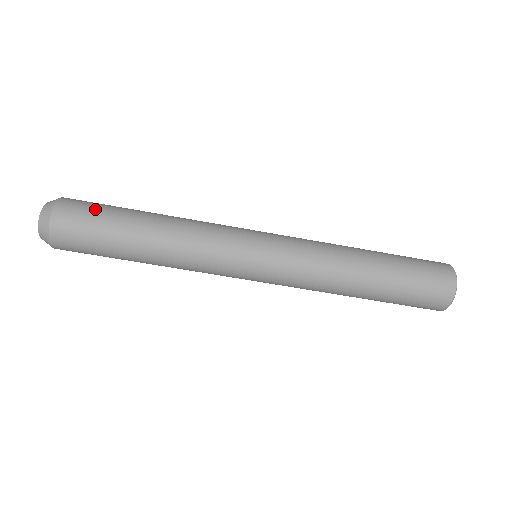
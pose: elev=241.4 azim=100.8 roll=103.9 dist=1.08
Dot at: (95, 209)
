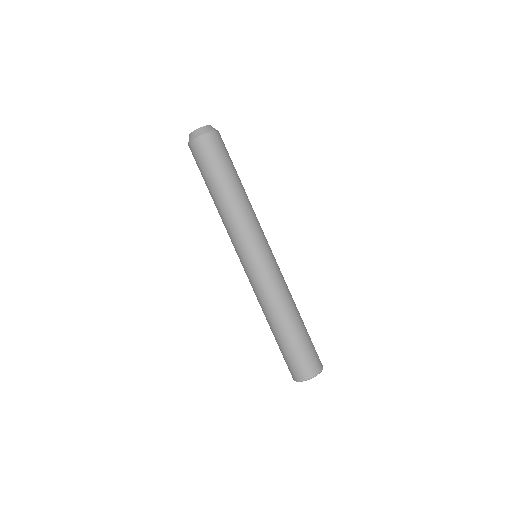
Dot at: occluded
